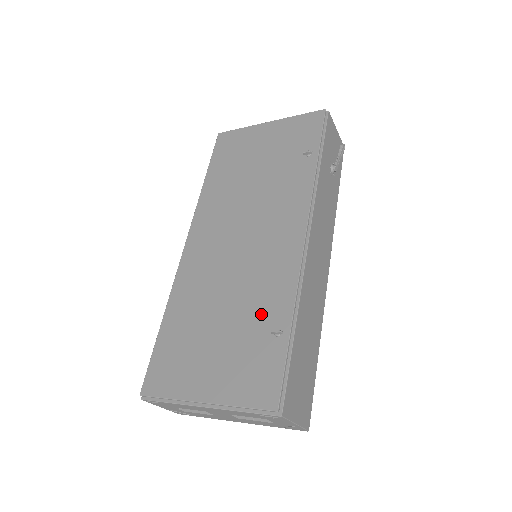
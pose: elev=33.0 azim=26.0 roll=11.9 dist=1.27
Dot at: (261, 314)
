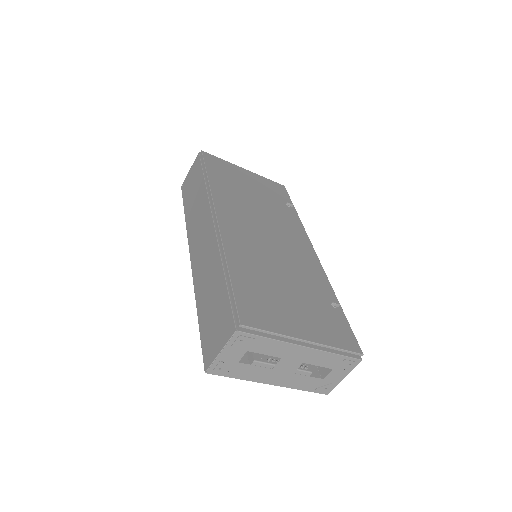
Dot at: (316, 290)
